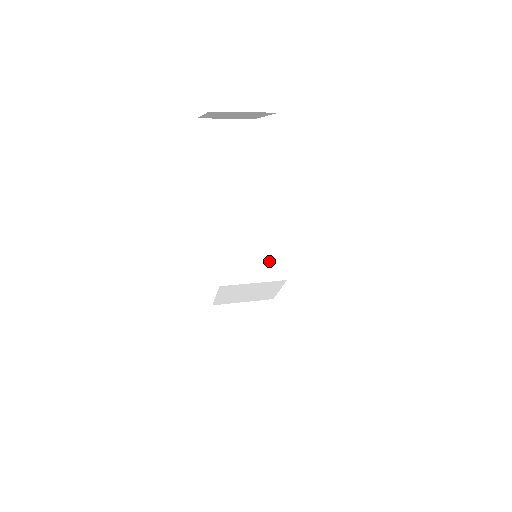
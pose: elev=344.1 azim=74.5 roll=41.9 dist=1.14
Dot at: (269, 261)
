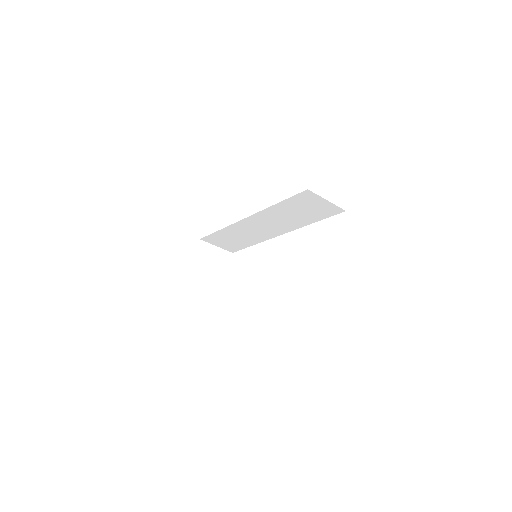
Dot at: occluded
